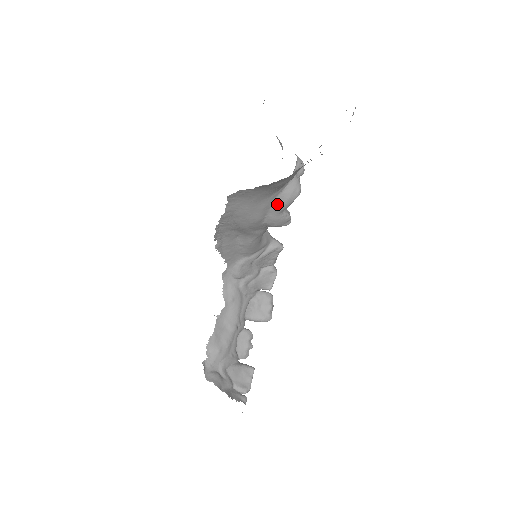
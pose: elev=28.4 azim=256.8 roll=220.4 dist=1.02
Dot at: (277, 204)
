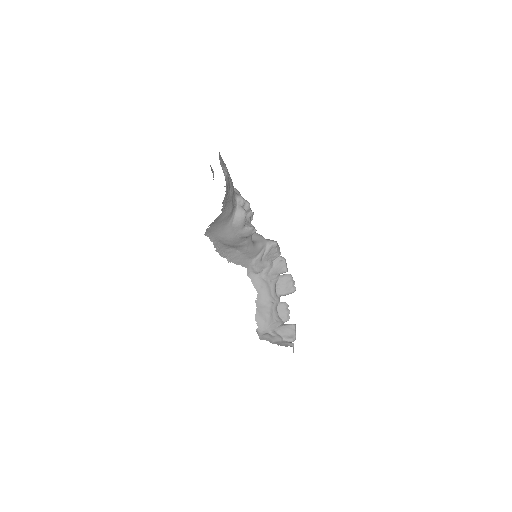
Dot at: (236, 226)
